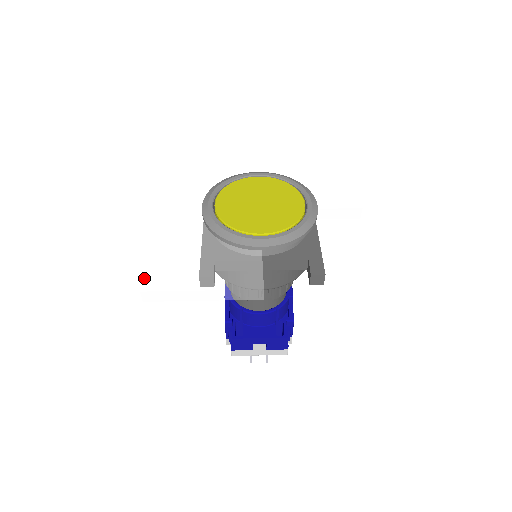
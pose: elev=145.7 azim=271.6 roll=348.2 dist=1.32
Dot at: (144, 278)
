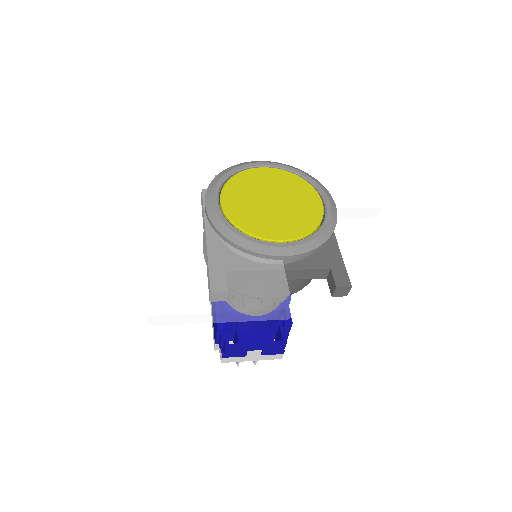
Dot at: (149, 298)
